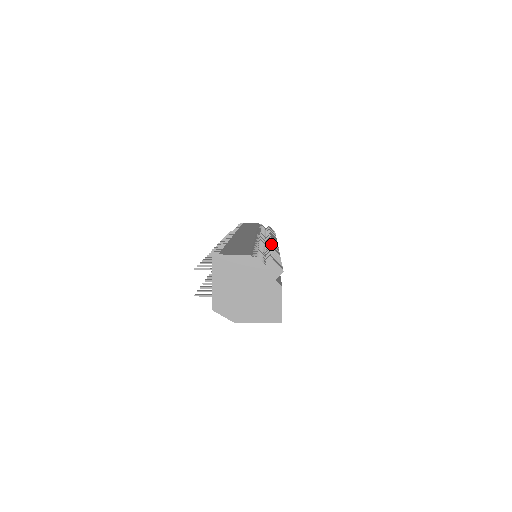
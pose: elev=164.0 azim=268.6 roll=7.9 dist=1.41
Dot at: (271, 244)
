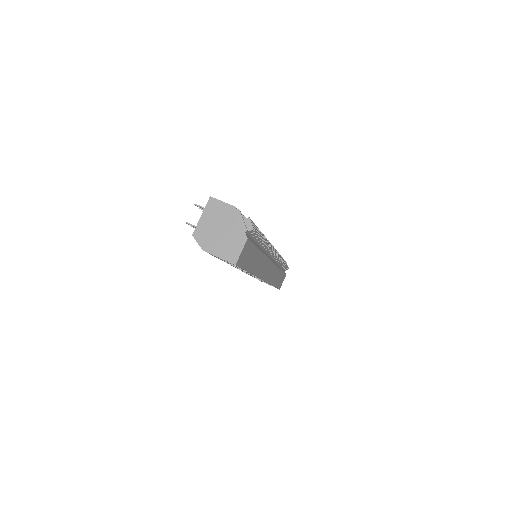
Dot at: (266, 238)
